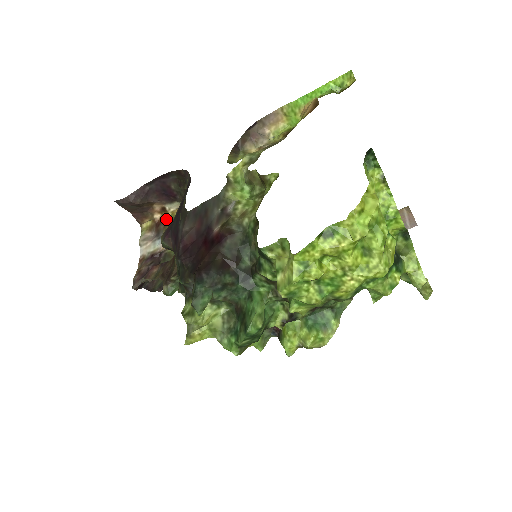
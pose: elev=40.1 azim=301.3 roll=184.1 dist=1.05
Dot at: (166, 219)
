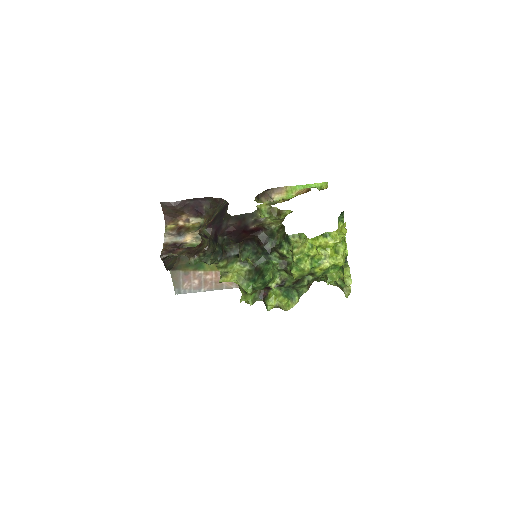
Dot at: (187, 226)
